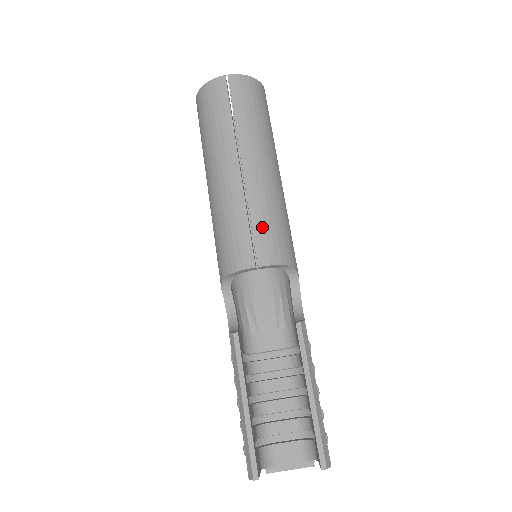
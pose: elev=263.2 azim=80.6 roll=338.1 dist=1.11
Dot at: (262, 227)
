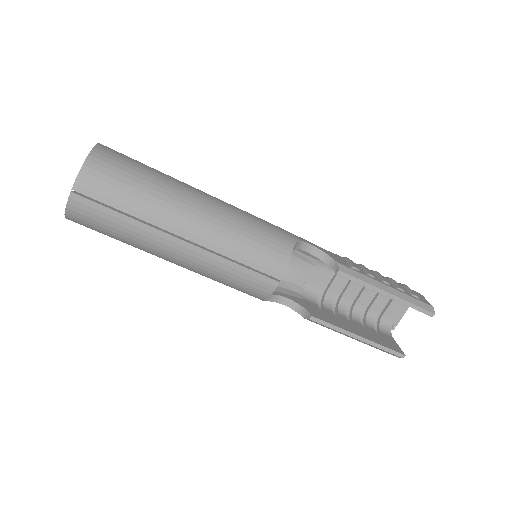
Dot at: (251, 256)
